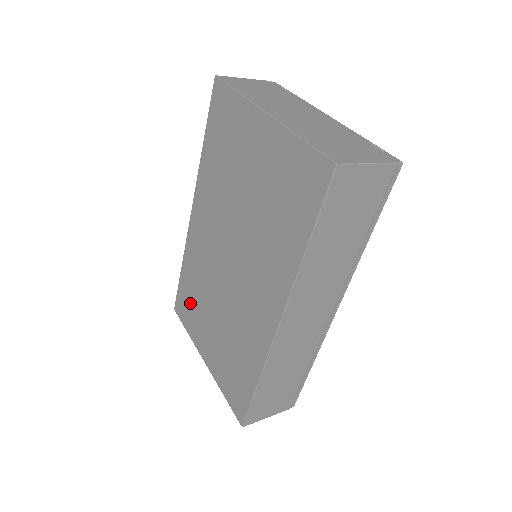
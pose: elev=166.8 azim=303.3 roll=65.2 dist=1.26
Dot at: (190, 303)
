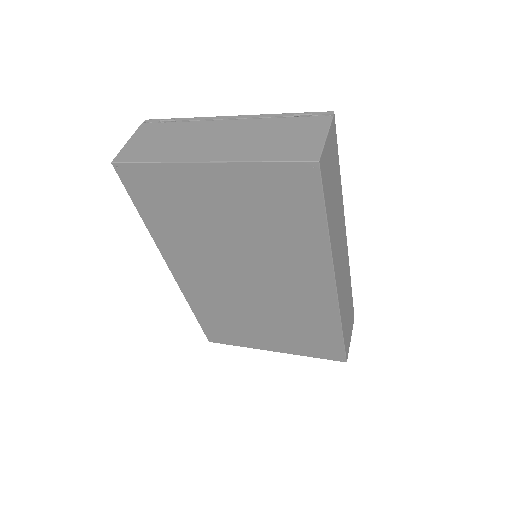
Dot at: (225, 328)
